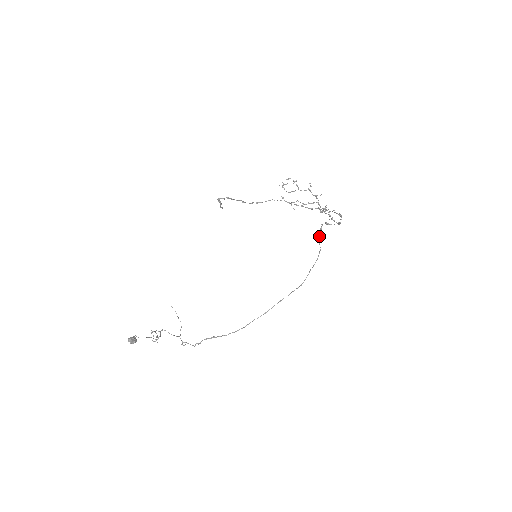
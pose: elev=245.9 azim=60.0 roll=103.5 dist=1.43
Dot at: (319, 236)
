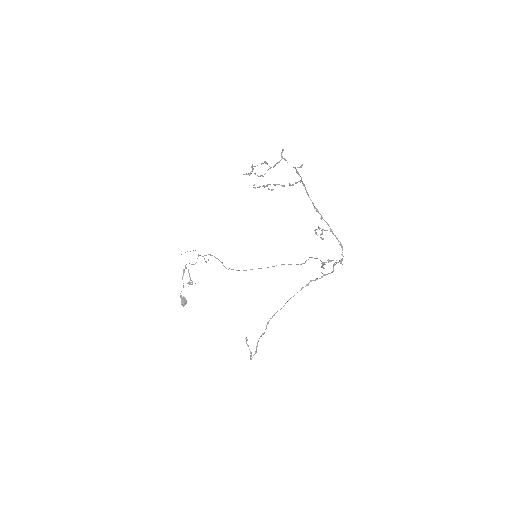
Dot at: occluded
